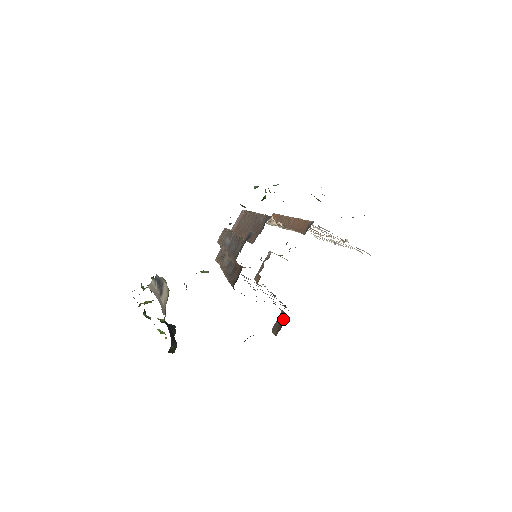
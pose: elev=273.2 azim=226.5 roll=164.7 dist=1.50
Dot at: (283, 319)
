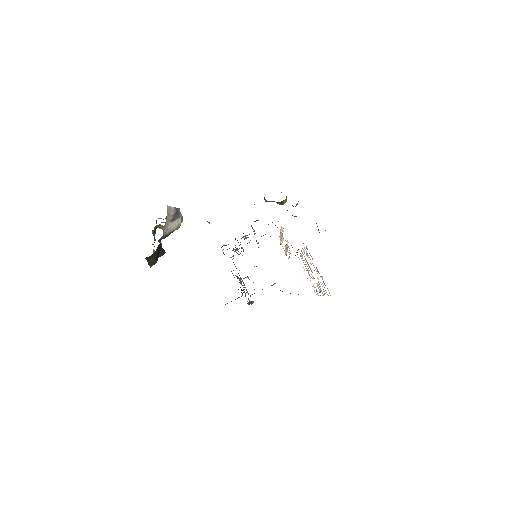
Dot at: occluded
